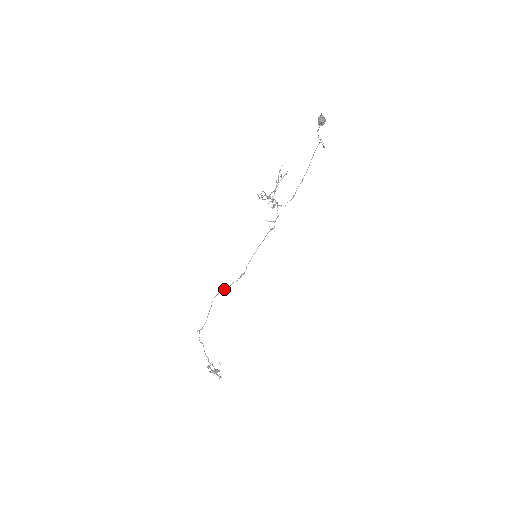
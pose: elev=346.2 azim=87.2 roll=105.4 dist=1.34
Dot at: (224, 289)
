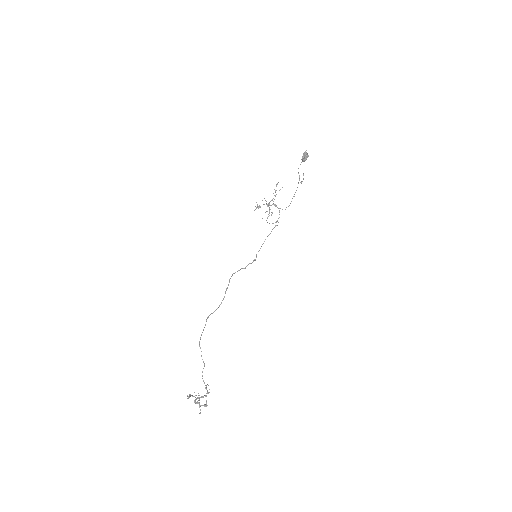
Dot at: occluded
